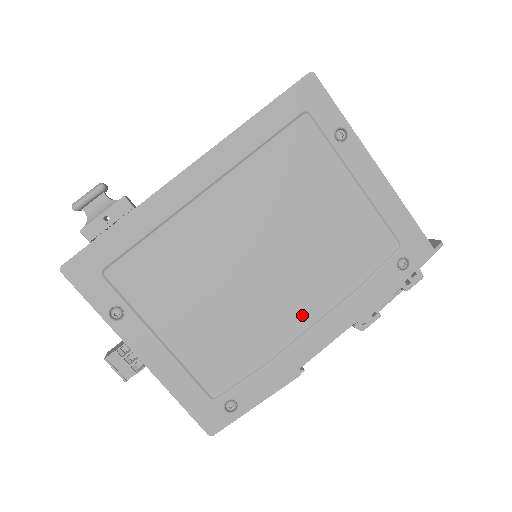
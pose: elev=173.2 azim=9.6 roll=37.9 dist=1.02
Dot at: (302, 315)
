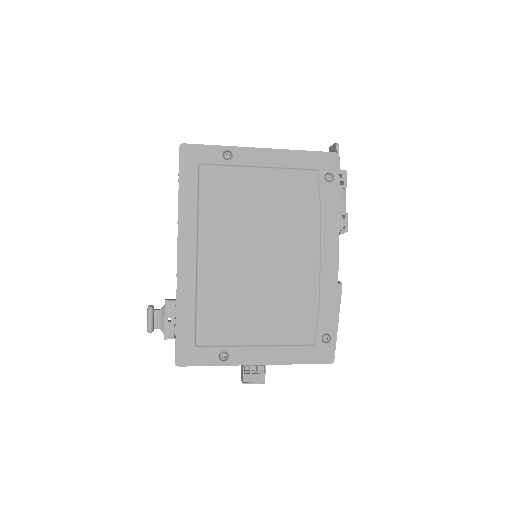
Dot at: (309, 258)
